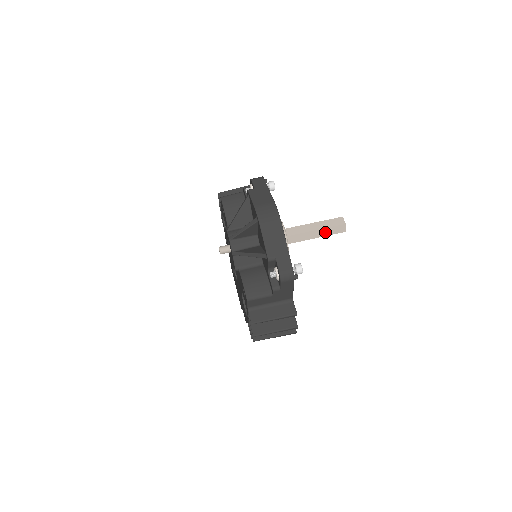
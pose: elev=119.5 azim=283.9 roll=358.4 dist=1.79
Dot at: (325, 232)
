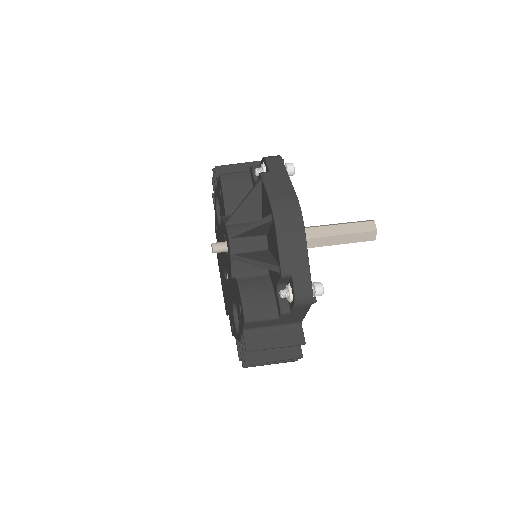
Dot at: (350, 238)
